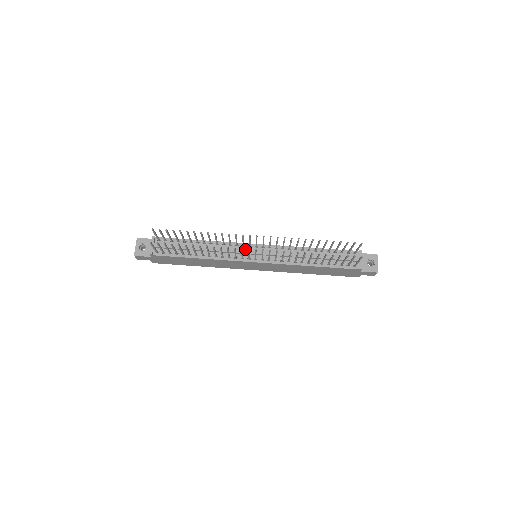
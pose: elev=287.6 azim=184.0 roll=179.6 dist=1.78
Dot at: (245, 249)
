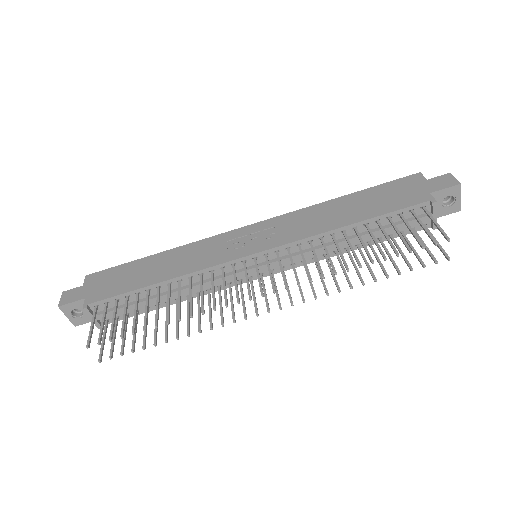
Dot at: (238, 268)
